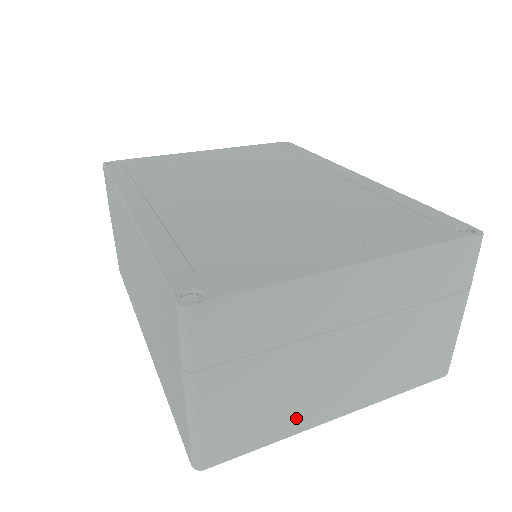
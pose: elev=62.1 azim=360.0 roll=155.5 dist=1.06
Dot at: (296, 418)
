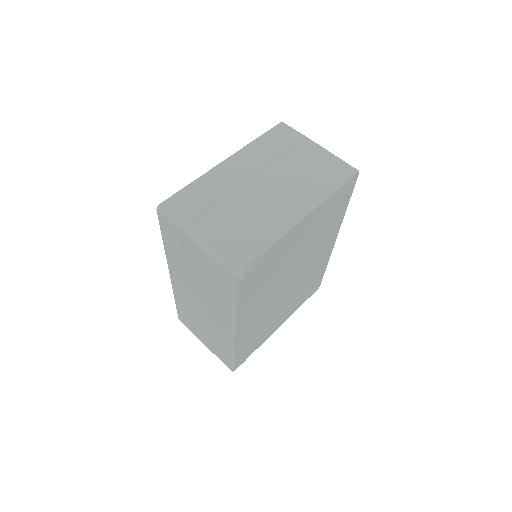
Dot at: (271, 226)
